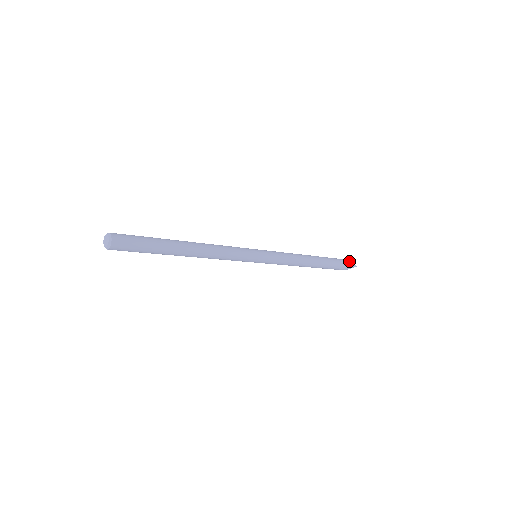
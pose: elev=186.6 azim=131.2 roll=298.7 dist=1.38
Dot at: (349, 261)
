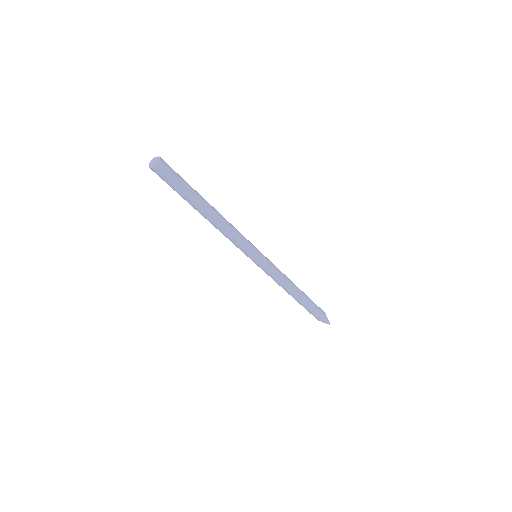
Dot at: occluded
